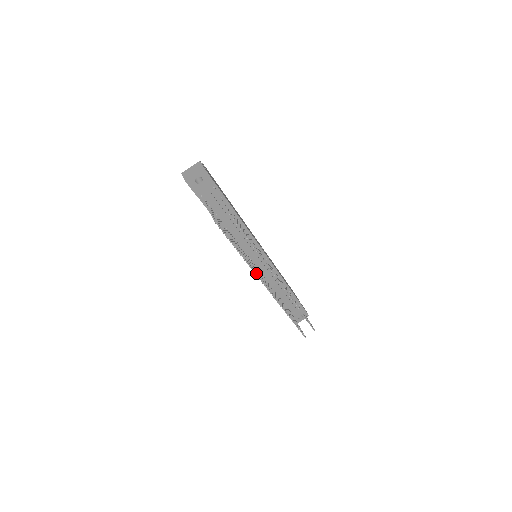
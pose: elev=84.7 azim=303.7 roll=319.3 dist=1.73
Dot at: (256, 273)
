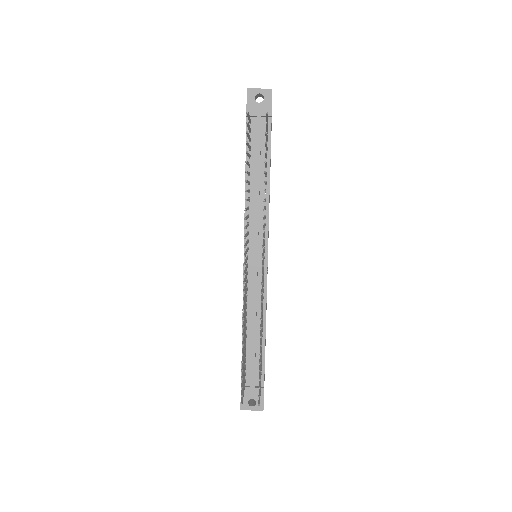
Dot at: (246, 227)
